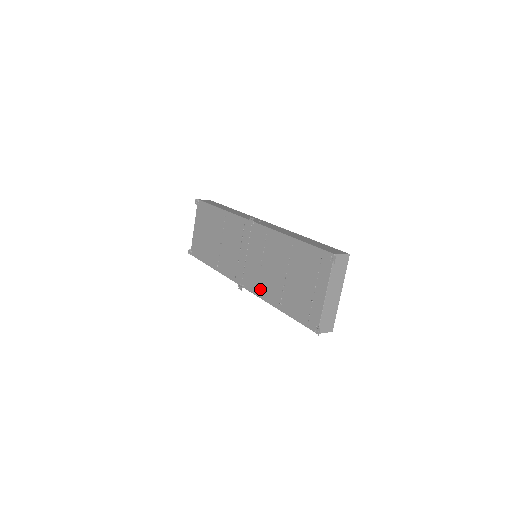
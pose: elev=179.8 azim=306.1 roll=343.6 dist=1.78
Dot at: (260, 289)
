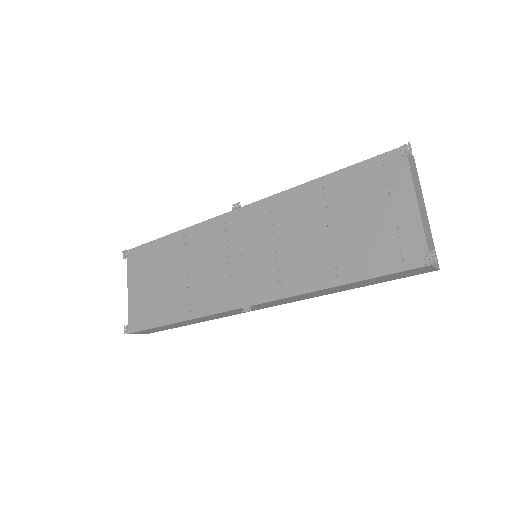
Dot at: (287, 283)
